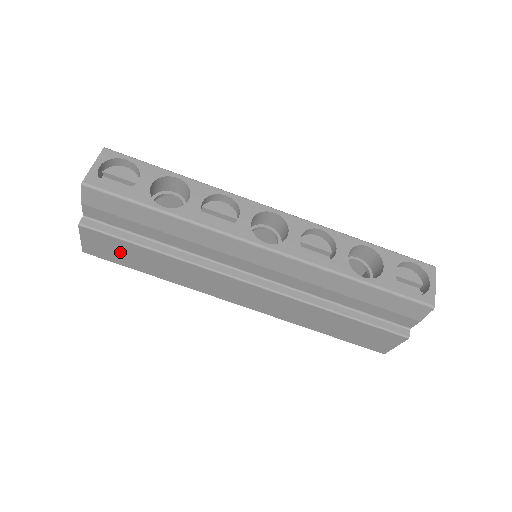
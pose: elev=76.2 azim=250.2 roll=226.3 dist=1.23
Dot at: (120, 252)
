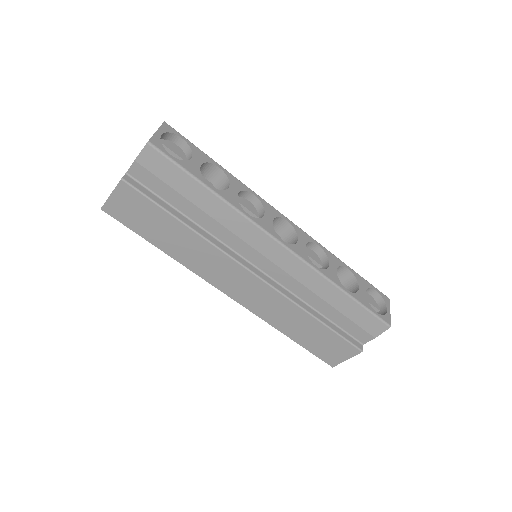
Dot at: (144, 217)
